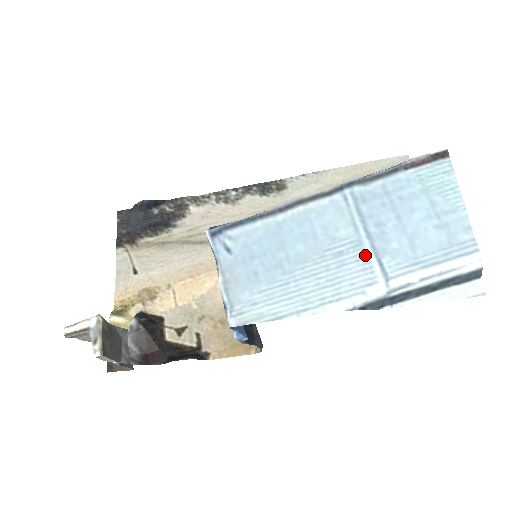
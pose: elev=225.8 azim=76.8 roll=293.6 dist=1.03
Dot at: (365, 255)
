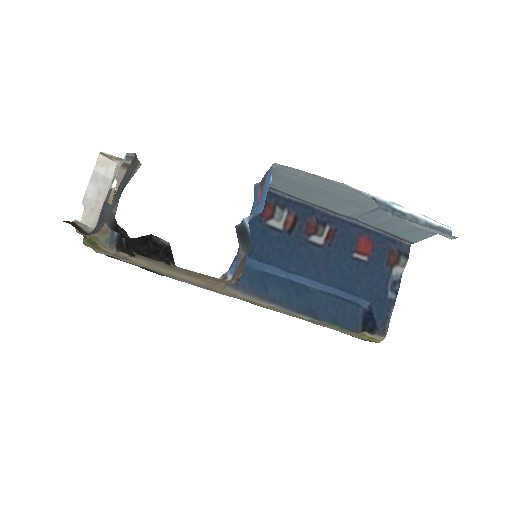
Dot at: (371, 206)
